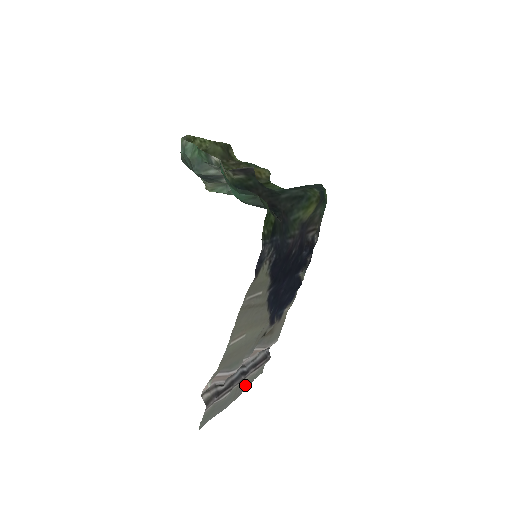
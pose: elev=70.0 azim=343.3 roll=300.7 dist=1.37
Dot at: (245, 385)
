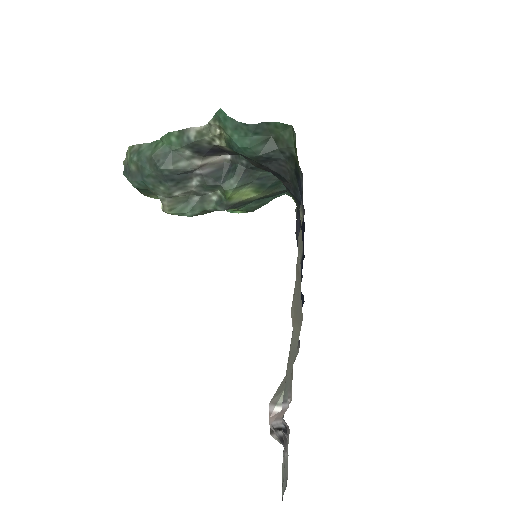
Dot at: occluded
